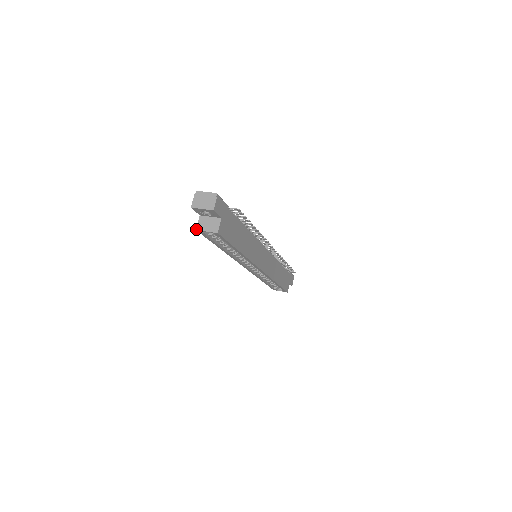
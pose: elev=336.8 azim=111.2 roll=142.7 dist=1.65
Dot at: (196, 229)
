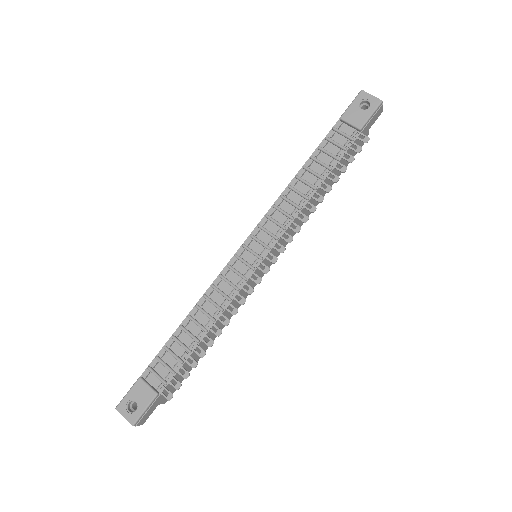
Dot at: occluded
